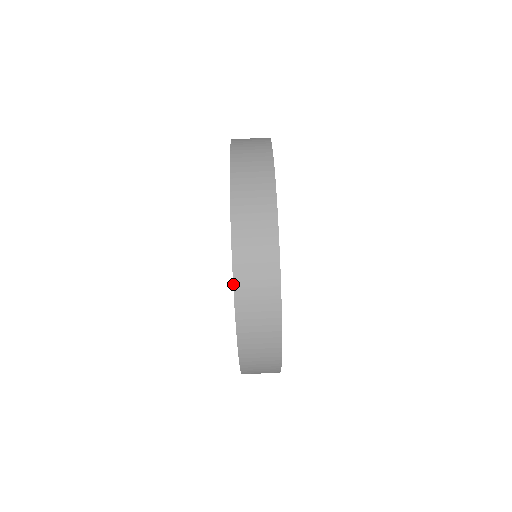
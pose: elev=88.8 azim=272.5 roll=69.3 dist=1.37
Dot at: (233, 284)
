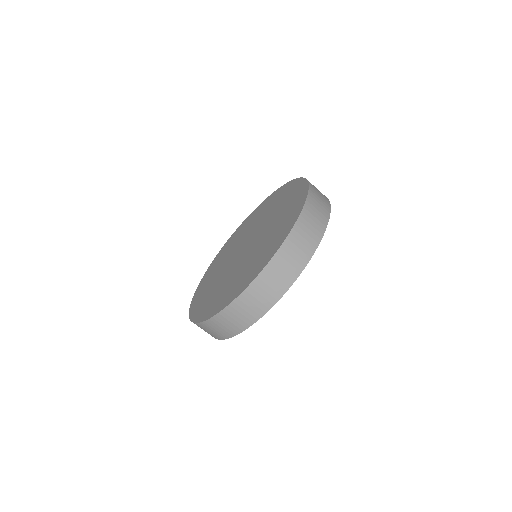
Dot at: (190, 319)
